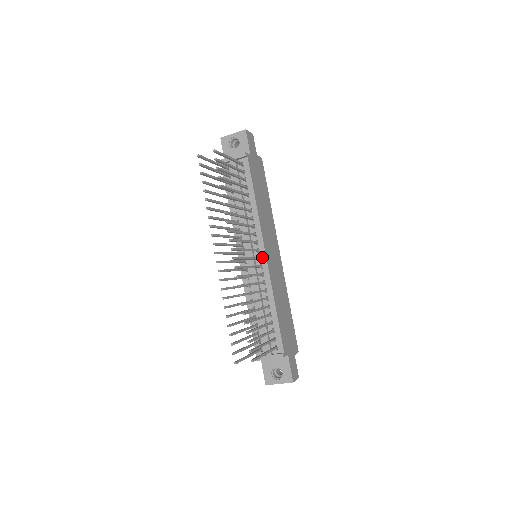
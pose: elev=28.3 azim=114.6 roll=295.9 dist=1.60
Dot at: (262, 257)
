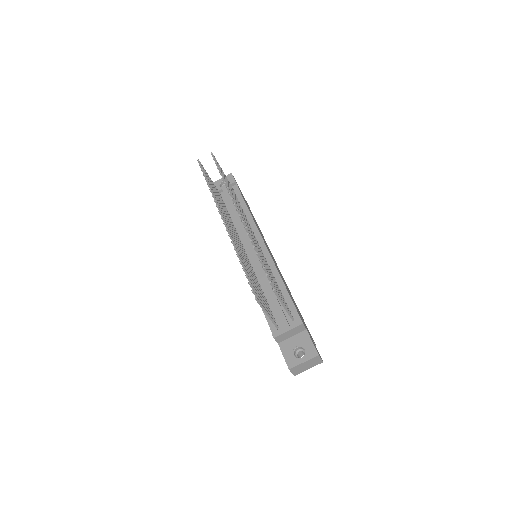
Dot at: (263, 248)
